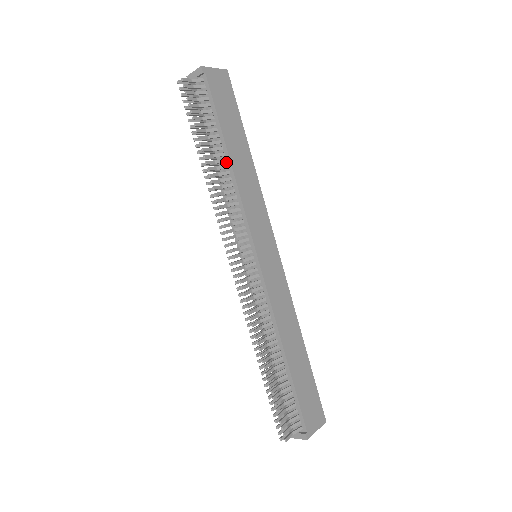
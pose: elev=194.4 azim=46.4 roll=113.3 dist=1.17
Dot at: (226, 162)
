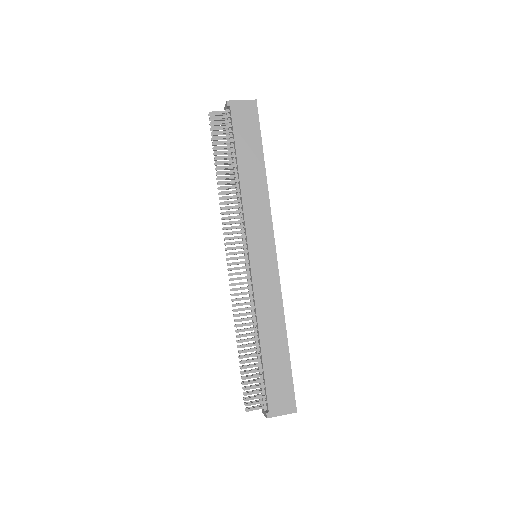
Dot at: (238, 177)
